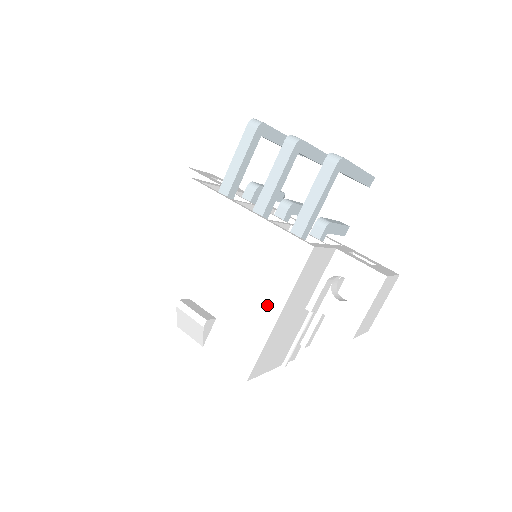
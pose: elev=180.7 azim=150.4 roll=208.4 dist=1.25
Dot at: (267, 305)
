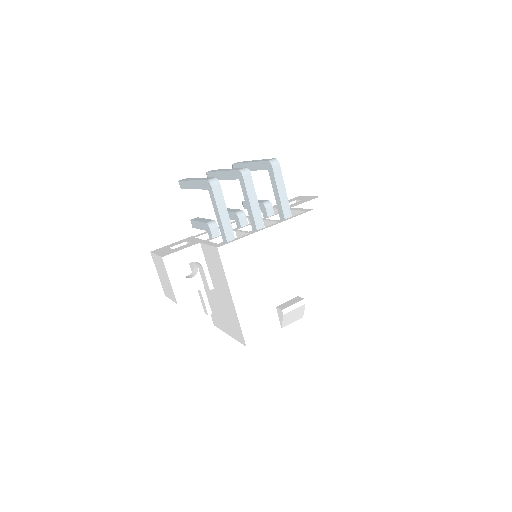
Dot at: (315, 259)
